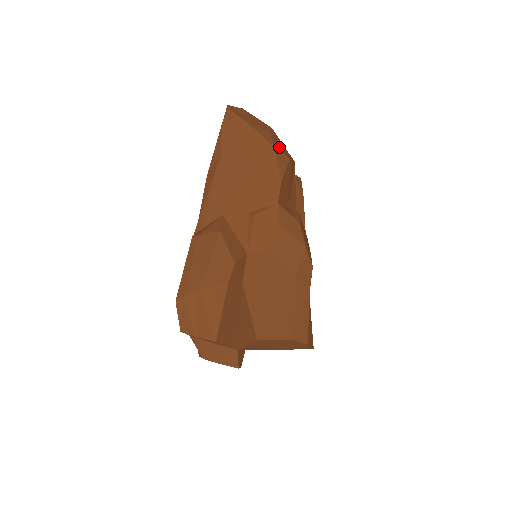
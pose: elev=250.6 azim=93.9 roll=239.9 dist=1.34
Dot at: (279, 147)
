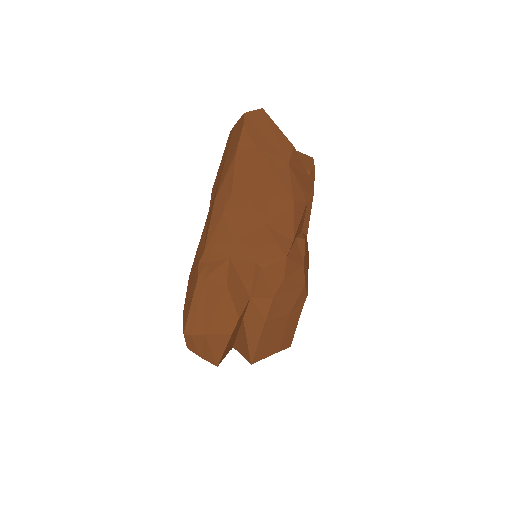
Dot at: (298, 190)
